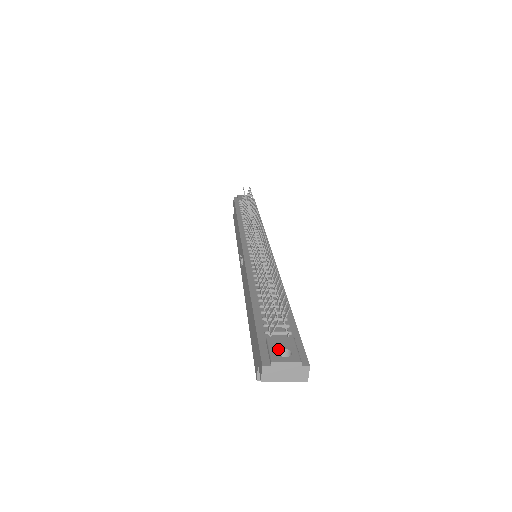
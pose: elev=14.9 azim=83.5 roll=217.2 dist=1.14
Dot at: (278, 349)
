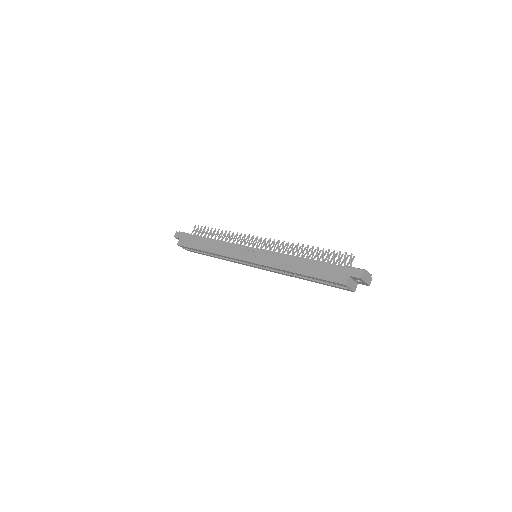
Dot at: occluded
